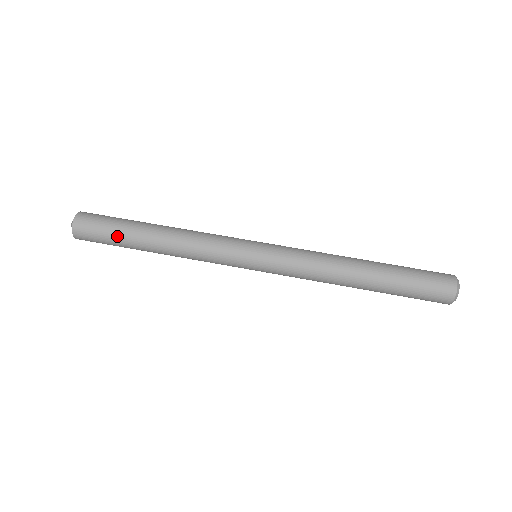
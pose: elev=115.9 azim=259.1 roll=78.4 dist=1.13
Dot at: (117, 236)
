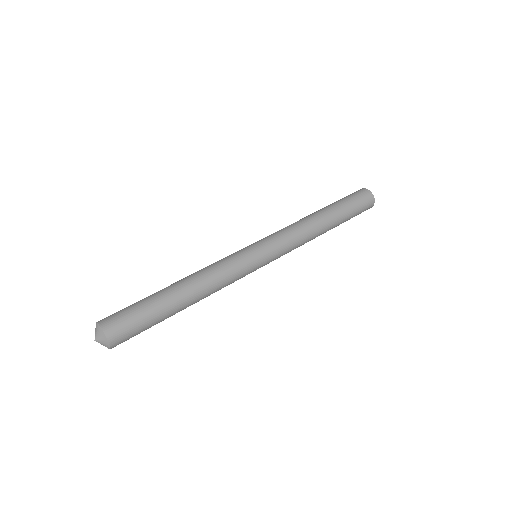
Dot at: (151, 311)
